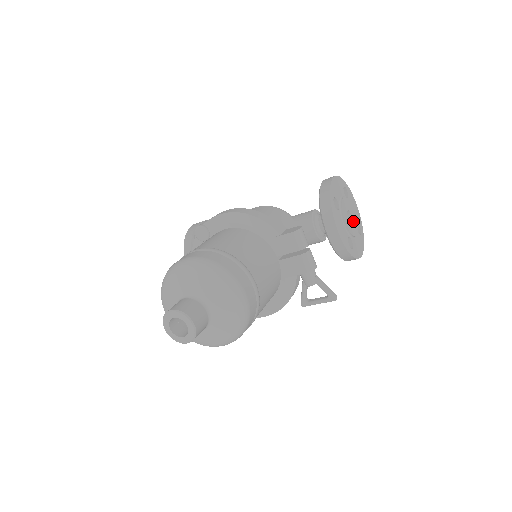
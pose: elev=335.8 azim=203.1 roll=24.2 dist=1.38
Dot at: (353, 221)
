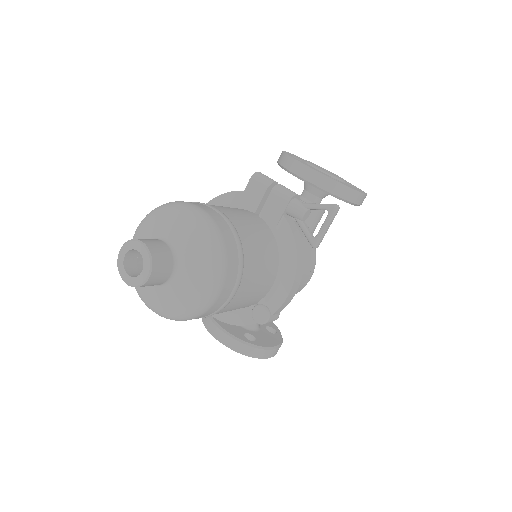
Dot at: occluded
